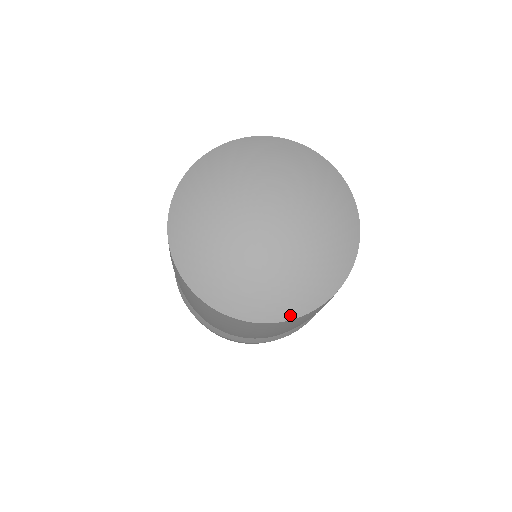
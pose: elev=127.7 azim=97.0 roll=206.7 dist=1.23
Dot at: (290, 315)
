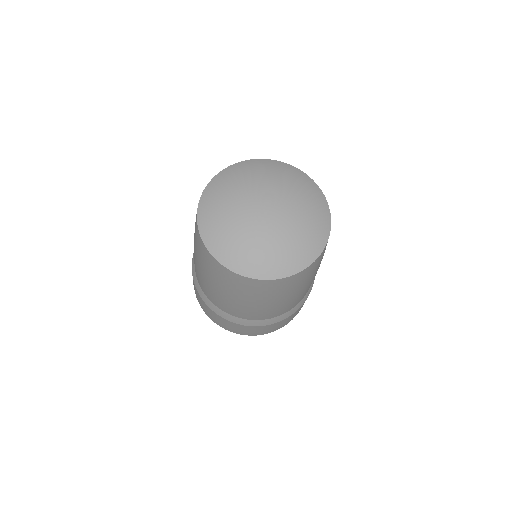
Dot at: (244, 272)
